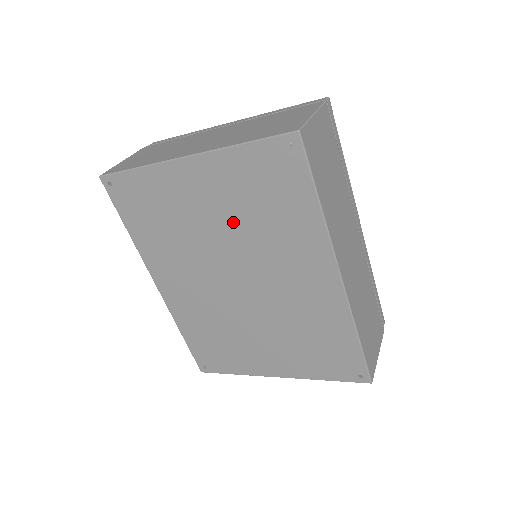
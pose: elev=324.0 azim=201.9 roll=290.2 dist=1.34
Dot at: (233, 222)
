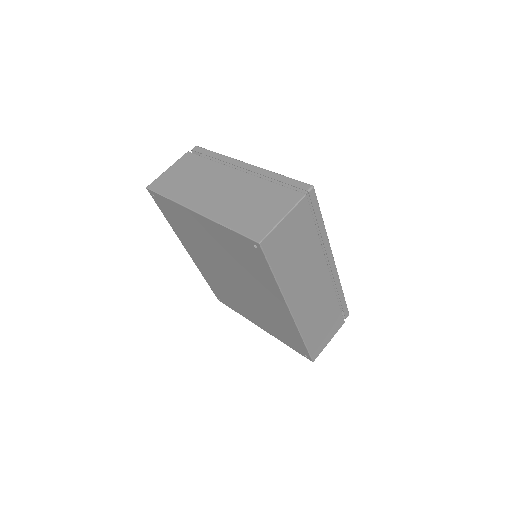
Dot at: (227, 255)
